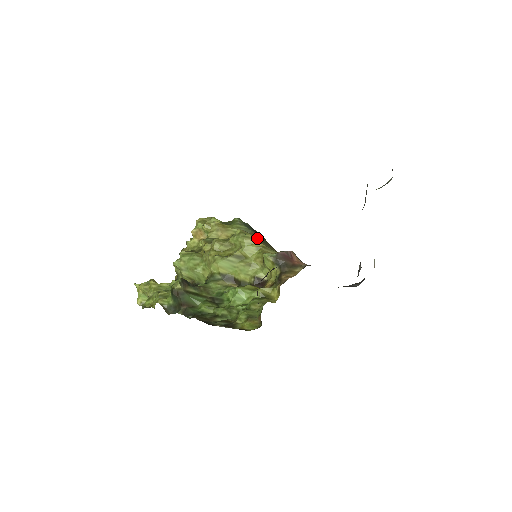
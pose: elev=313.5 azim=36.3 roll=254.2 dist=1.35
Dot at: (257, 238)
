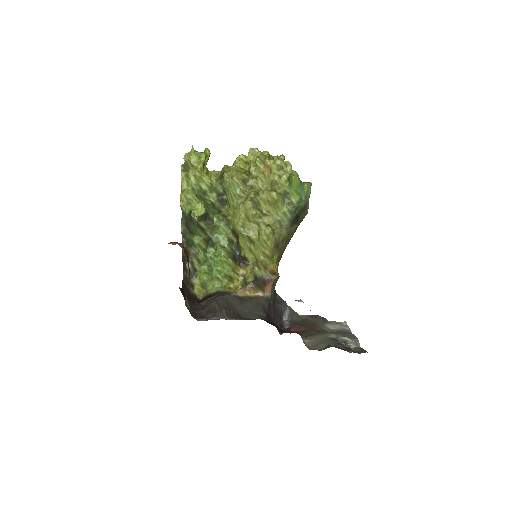
Dot at: (275, 244)
